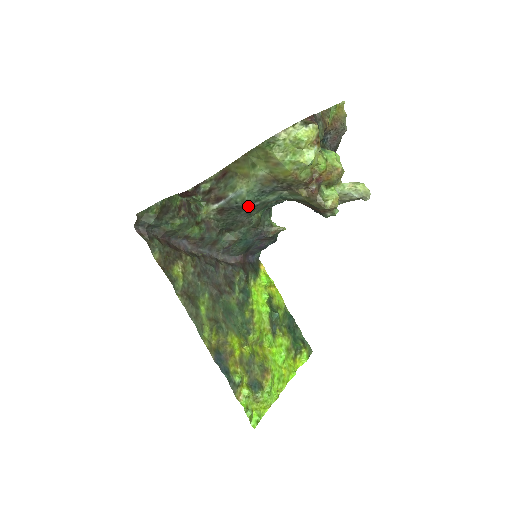
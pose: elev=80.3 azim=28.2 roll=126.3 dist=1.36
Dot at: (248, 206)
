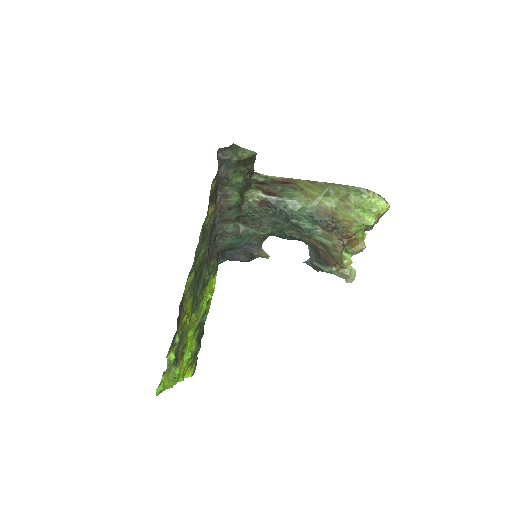
Dot at: (287, 217)
